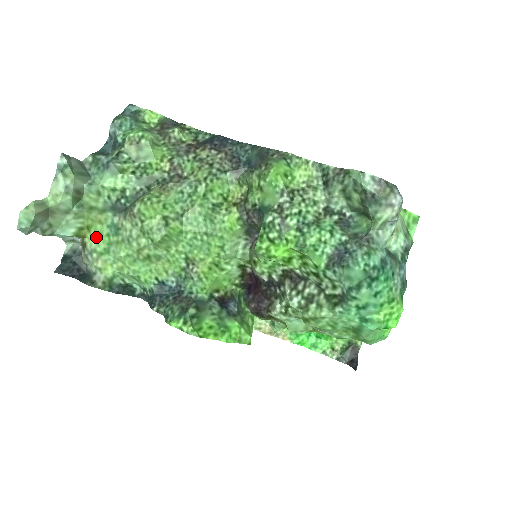
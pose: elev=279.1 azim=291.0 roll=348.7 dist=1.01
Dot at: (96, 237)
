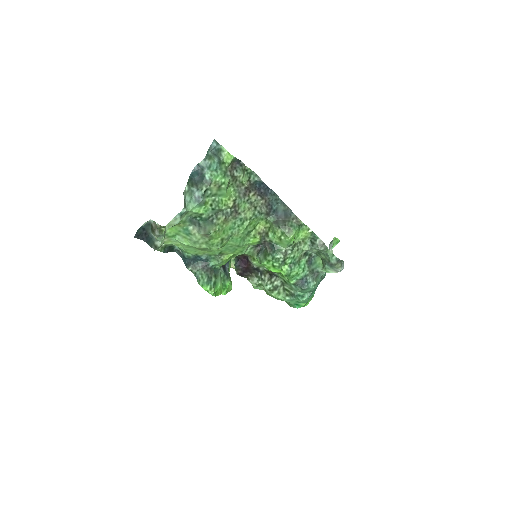
Dot at: (171, 229)
